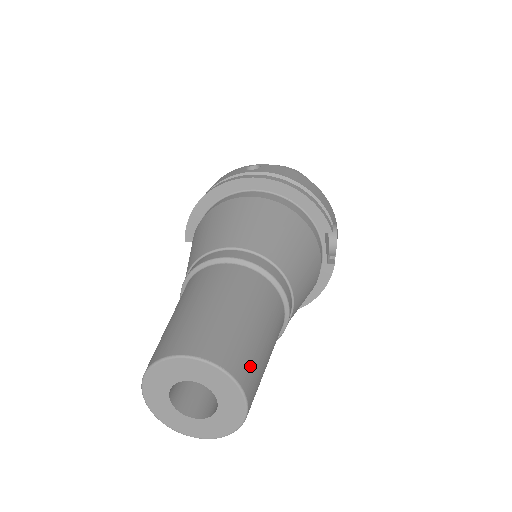
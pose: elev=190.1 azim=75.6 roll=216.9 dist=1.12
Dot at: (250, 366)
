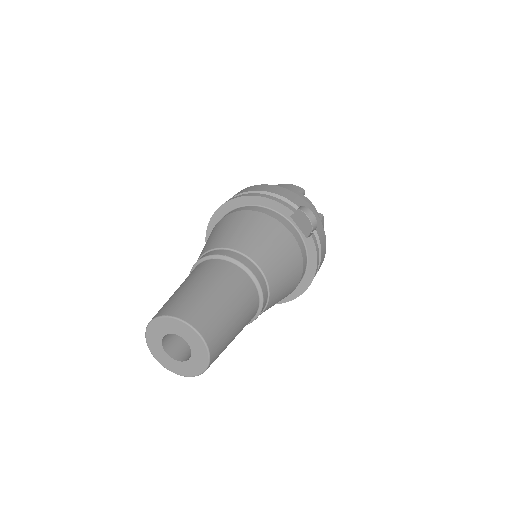
Dot at: (202, 313)
